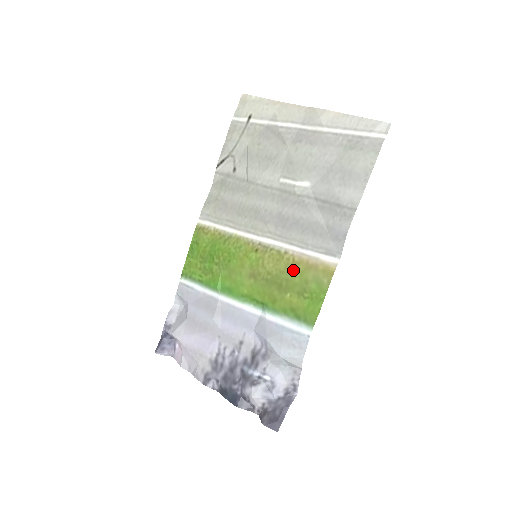
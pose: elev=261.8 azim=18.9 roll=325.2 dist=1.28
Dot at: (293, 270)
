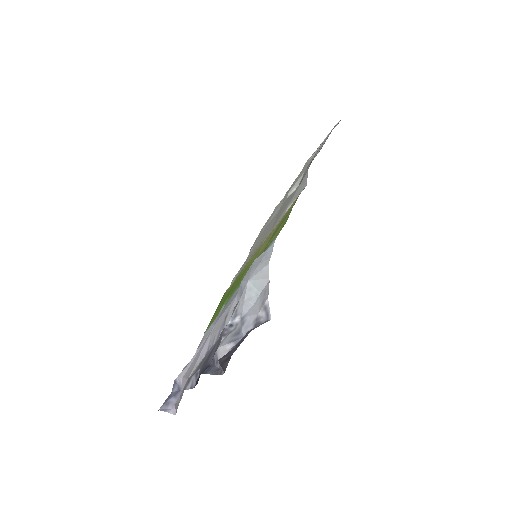
Dot at: occluded
